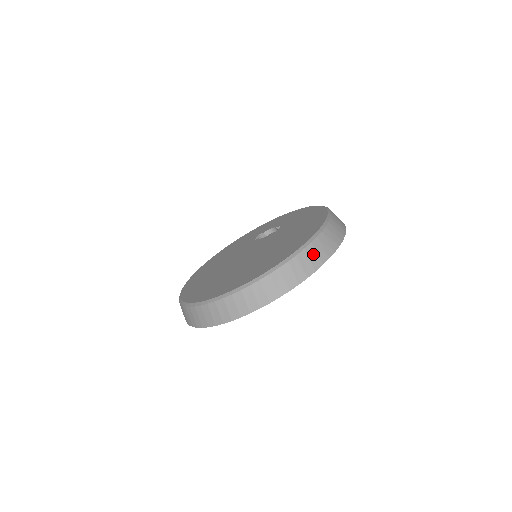
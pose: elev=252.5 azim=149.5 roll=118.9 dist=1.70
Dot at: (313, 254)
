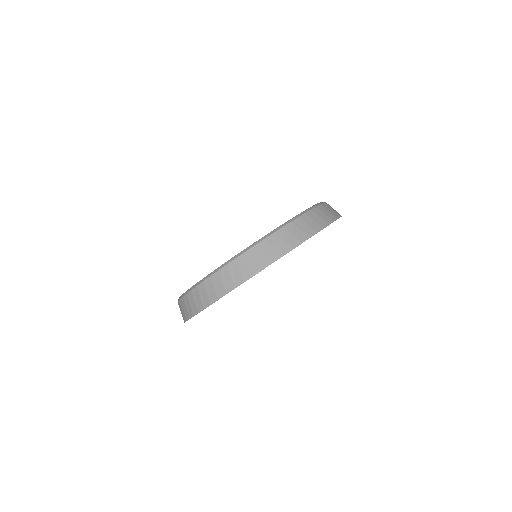
Dot at: (236, 270)
